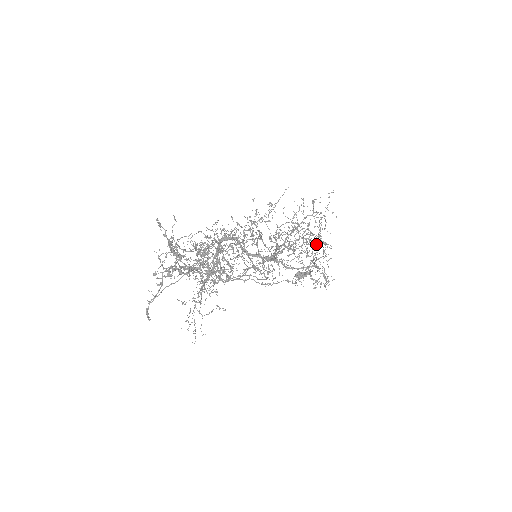
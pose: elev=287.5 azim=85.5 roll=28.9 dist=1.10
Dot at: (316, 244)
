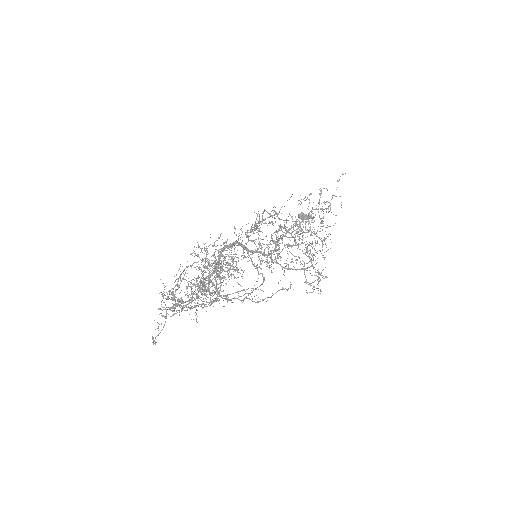
Dot at: occluded
